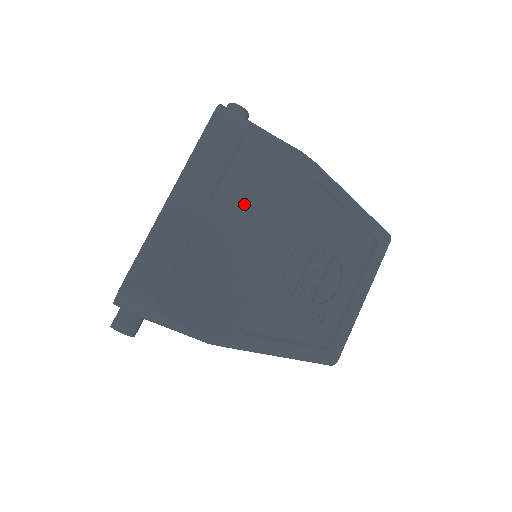
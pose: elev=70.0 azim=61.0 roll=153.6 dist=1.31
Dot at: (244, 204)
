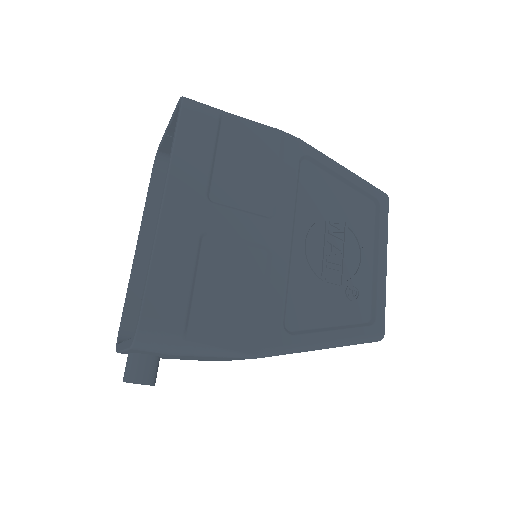
Dot at: (242, 195)
